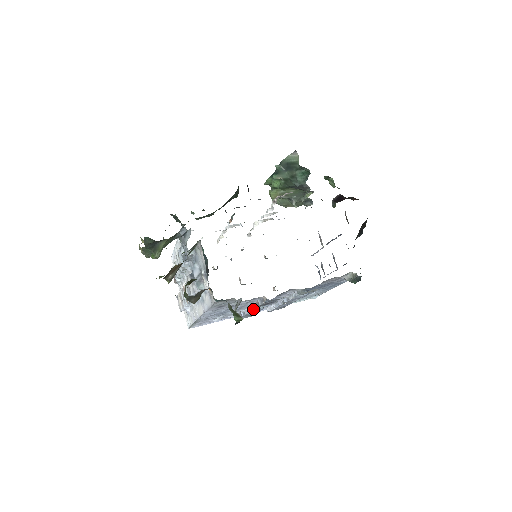
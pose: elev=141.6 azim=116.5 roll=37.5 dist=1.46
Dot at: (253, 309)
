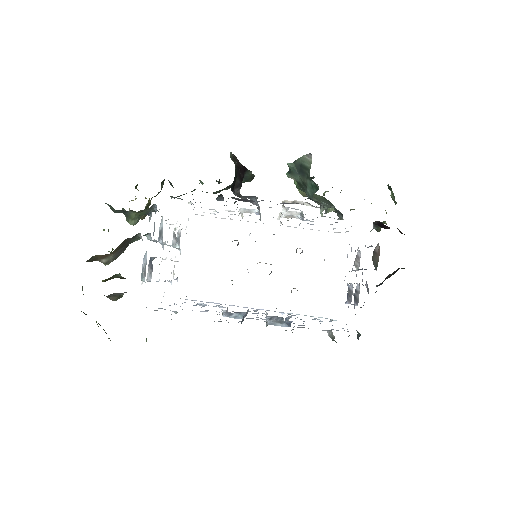
Dot at: (223, 316)
